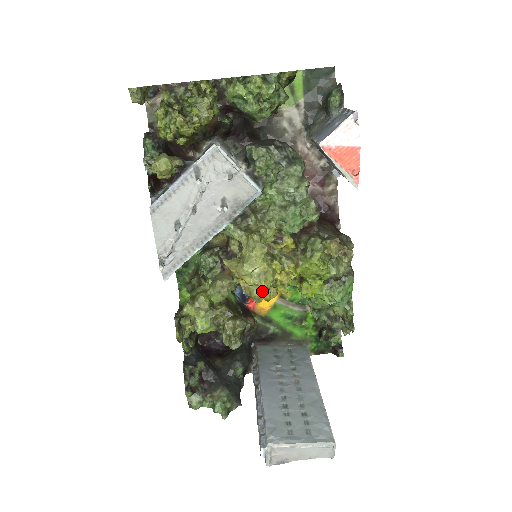
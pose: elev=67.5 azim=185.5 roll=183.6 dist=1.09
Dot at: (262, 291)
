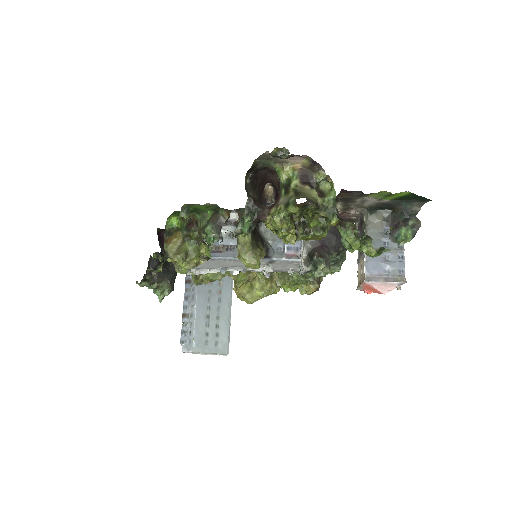
Dot at: (249, 303)
